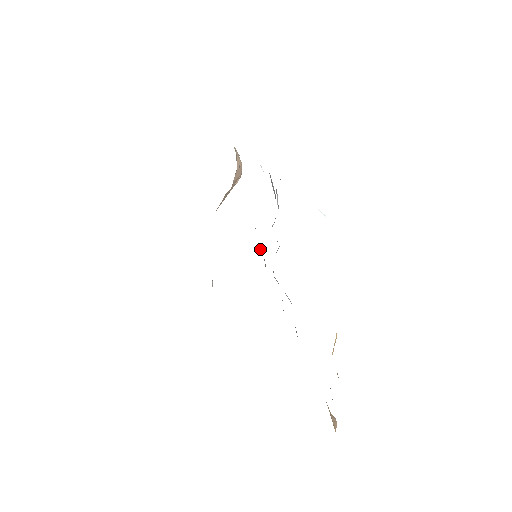
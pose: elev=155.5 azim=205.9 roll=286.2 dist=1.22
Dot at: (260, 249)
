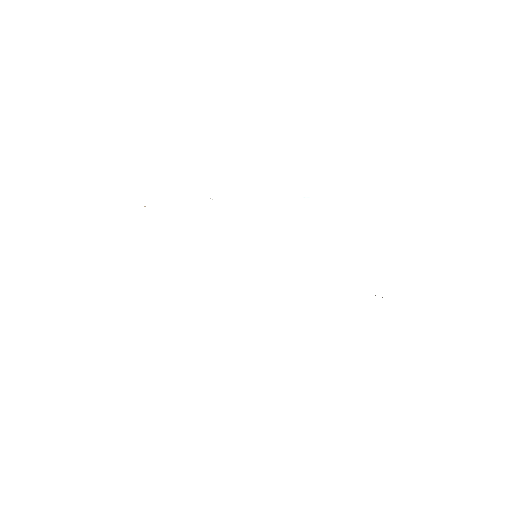
Dot at: occluded
